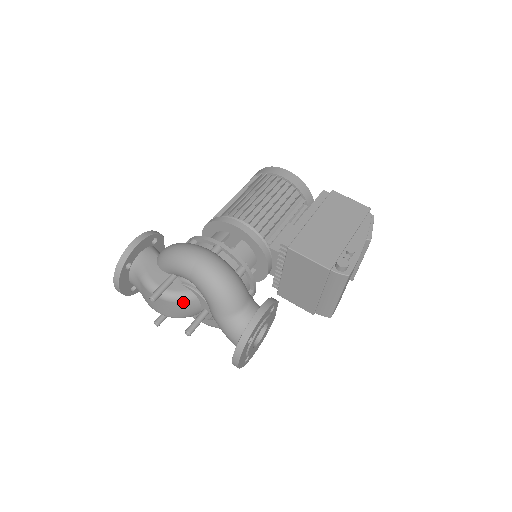
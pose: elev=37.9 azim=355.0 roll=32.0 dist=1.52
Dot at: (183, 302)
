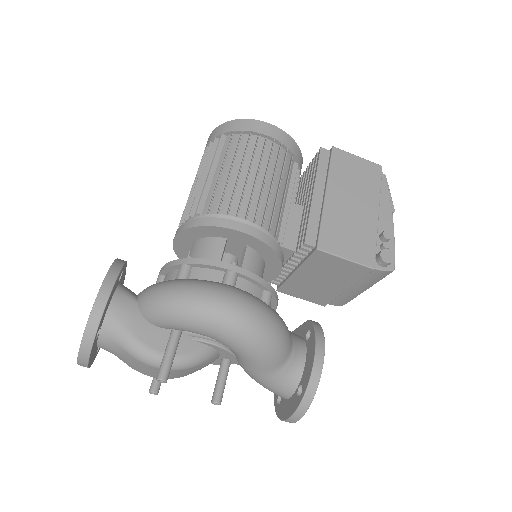
Dot at: (200, 364)
